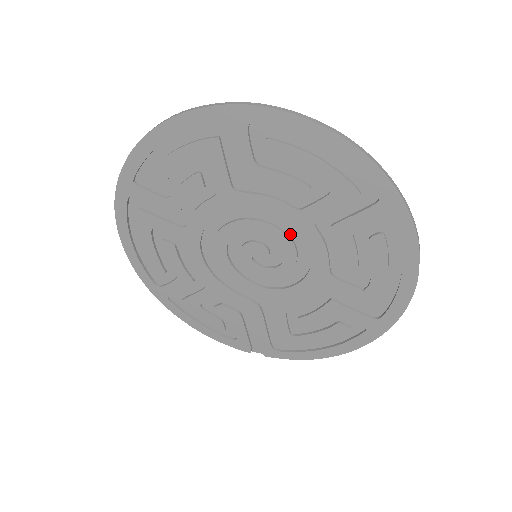
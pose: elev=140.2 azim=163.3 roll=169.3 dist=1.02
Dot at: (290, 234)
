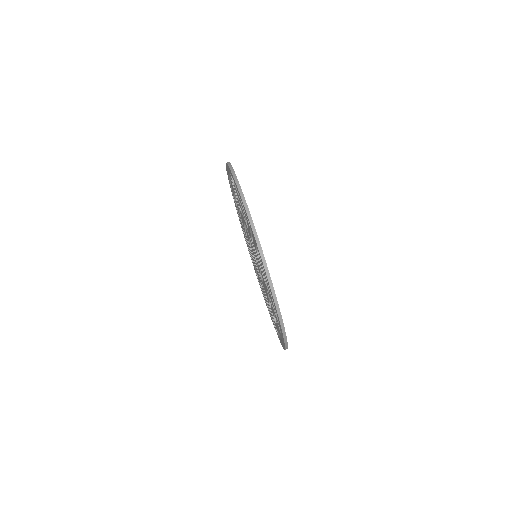
Dot at: occluded
